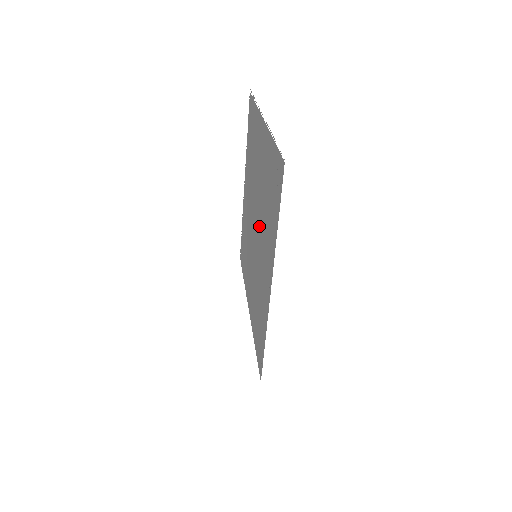
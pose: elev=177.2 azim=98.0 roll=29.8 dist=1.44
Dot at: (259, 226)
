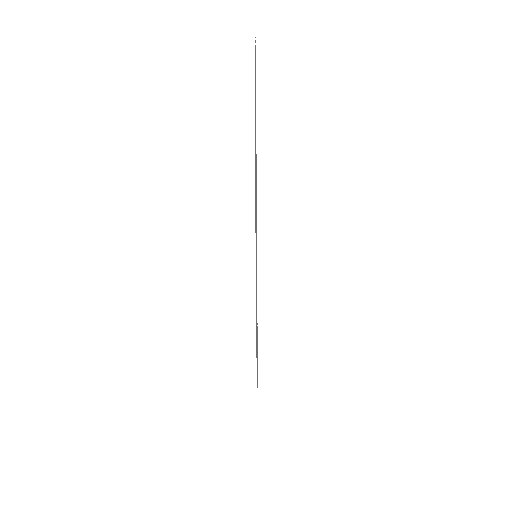
Dot at: occluded
